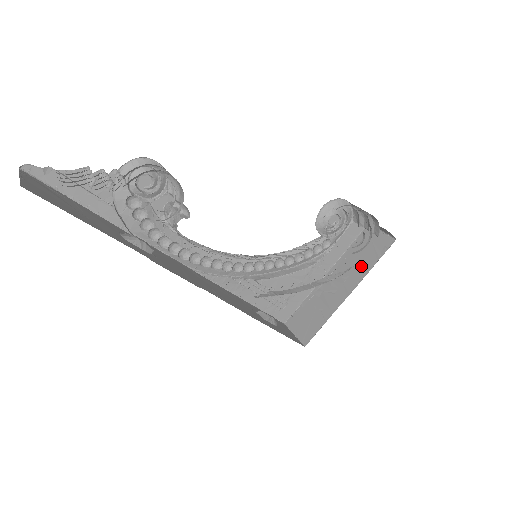
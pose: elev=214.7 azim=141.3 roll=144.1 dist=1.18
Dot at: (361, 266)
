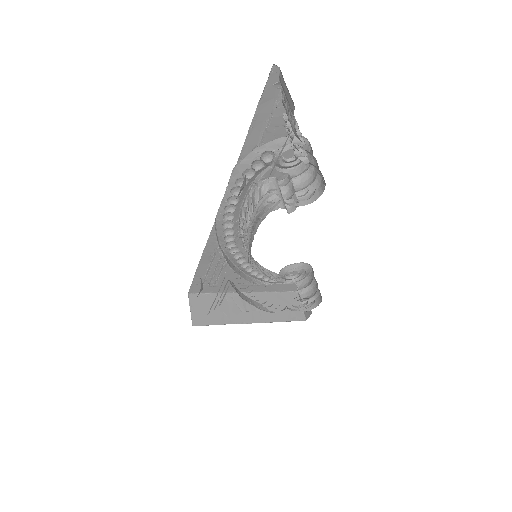
Dot at: (273, 313)
